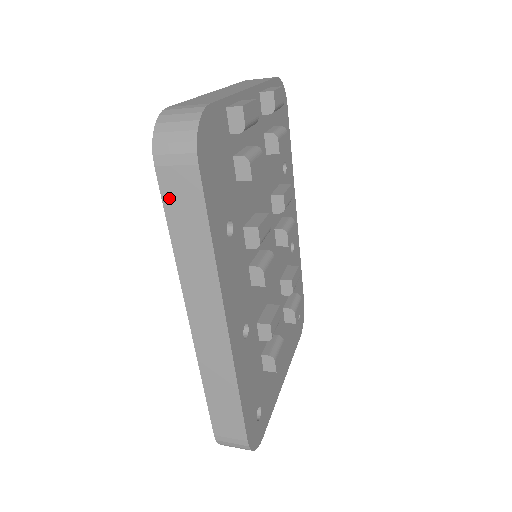
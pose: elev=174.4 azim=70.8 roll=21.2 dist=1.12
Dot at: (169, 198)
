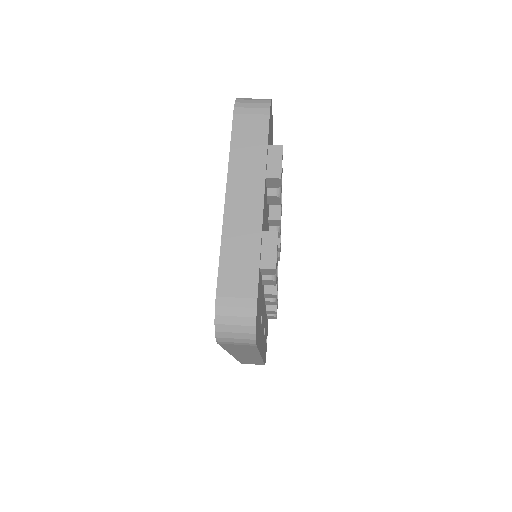
Dot at: (227, 347)
